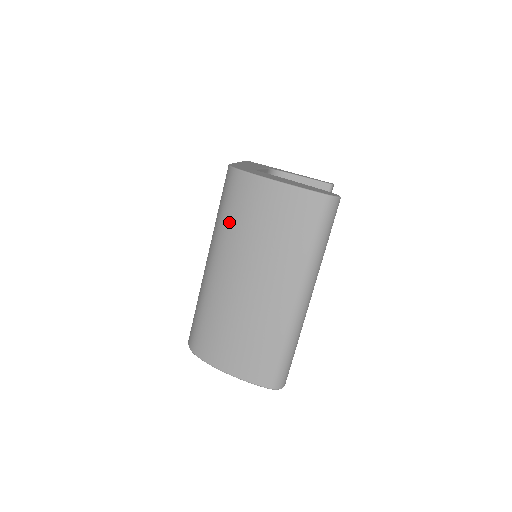
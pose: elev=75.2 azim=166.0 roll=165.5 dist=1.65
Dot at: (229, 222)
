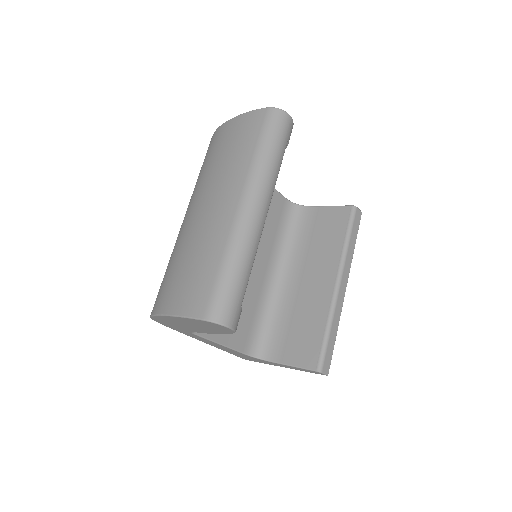
Dot at: (199, 175)
